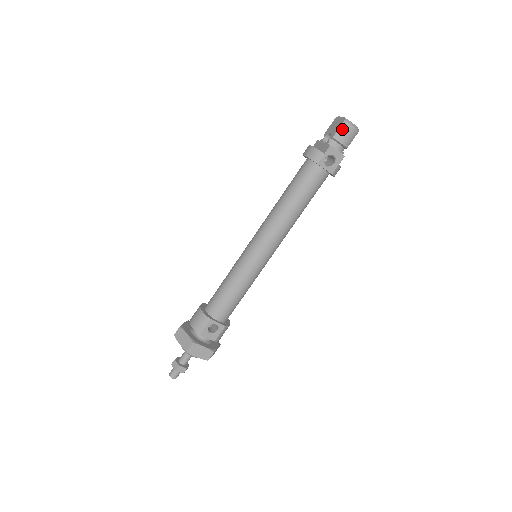
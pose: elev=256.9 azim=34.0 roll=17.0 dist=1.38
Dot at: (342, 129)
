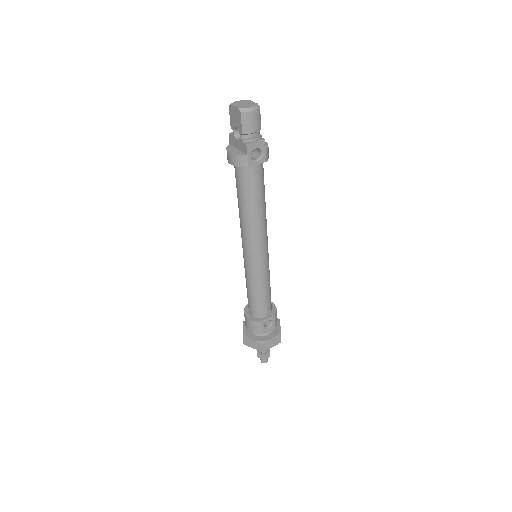
Dot at: (245, 122)
